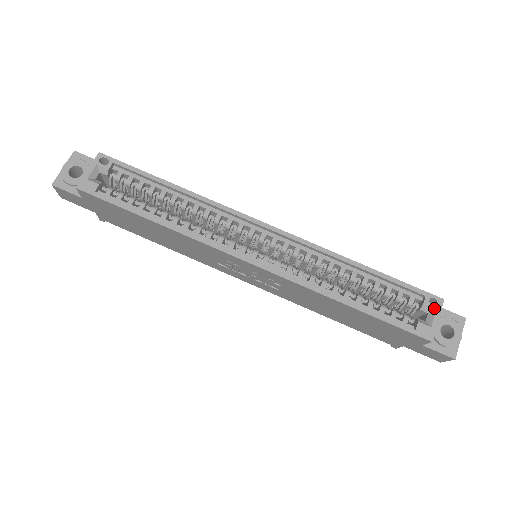
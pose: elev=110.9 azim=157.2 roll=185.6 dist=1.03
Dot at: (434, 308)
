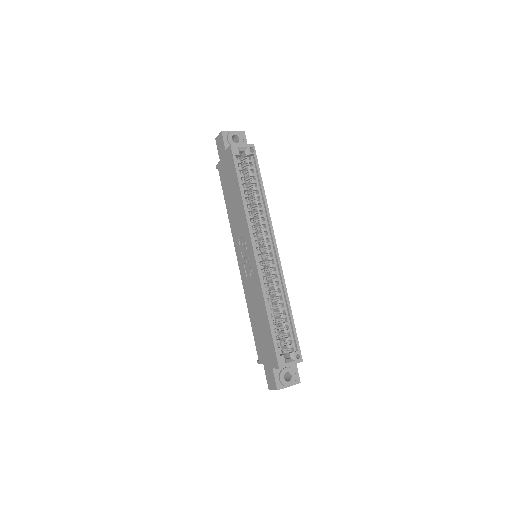
Dot at: (295, 359)
